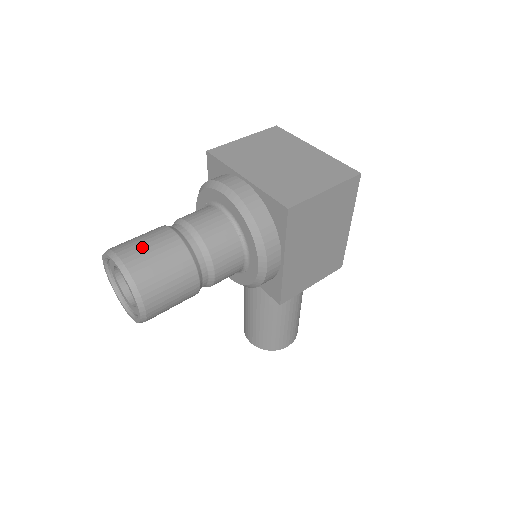
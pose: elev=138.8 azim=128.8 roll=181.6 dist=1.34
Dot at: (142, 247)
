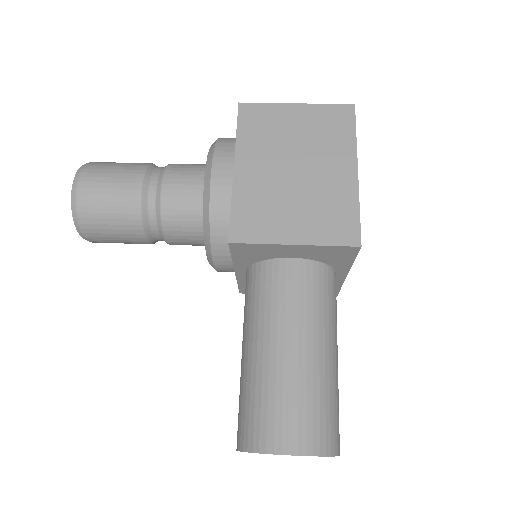
Dot at: occluded
